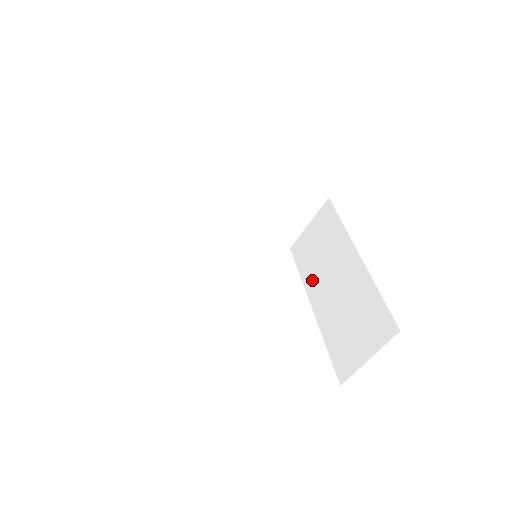
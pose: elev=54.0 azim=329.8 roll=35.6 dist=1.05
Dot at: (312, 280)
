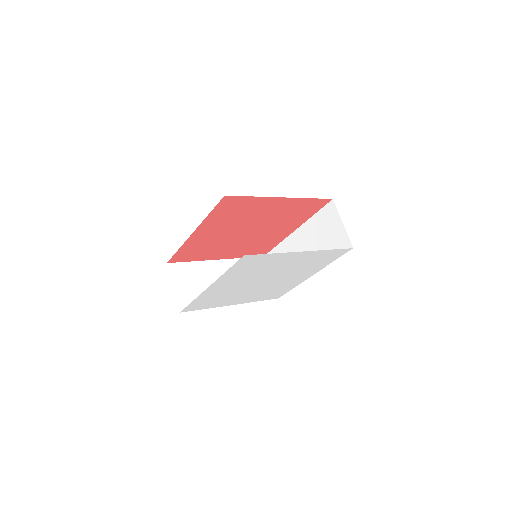
Dot at: occluded
